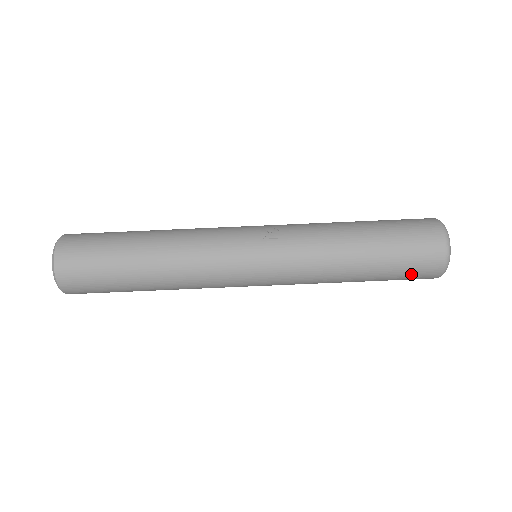
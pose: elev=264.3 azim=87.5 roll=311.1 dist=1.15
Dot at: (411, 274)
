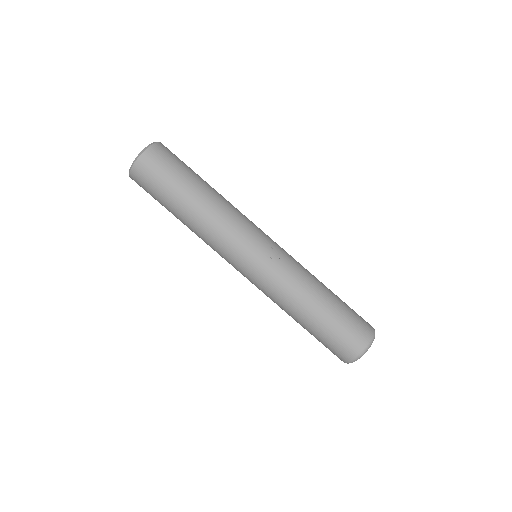
Dot at: (329, 347)
